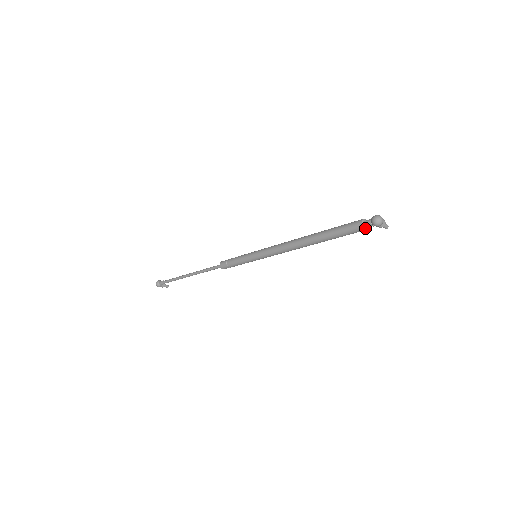
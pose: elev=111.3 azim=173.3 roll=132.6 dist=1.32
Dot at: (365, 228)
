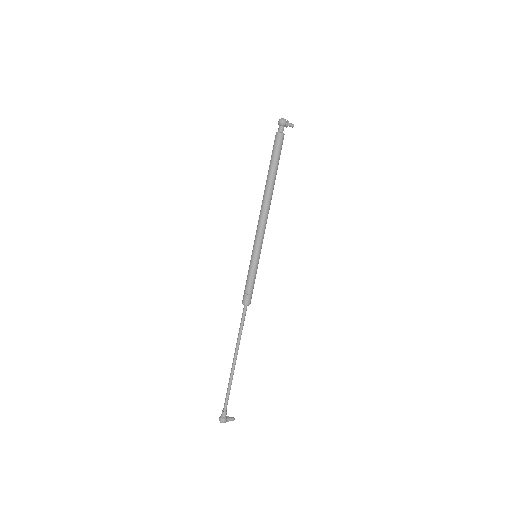
Dot at: (281, 133)
